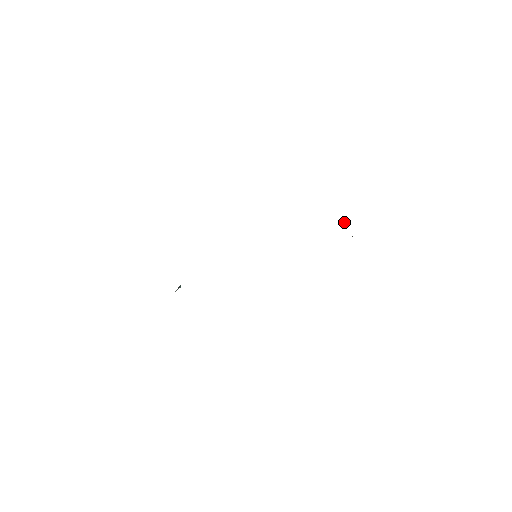
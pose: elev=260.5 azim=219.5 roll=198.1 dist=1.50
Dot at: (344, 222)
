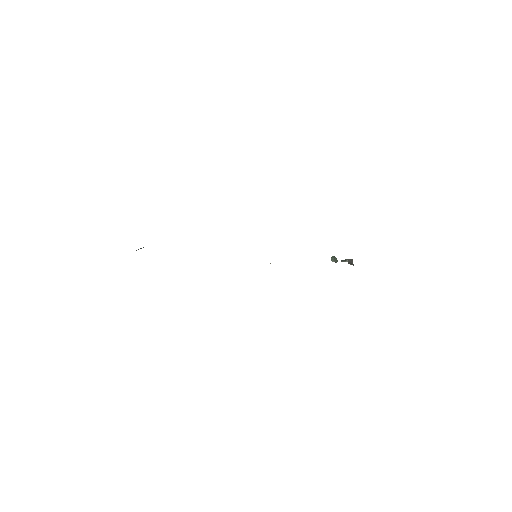
Dot at: (333, 260)
